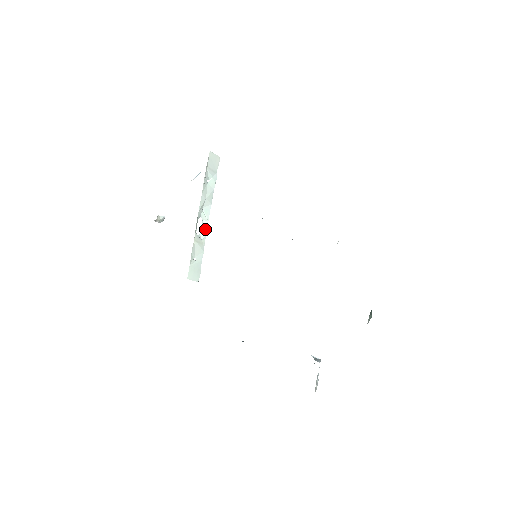
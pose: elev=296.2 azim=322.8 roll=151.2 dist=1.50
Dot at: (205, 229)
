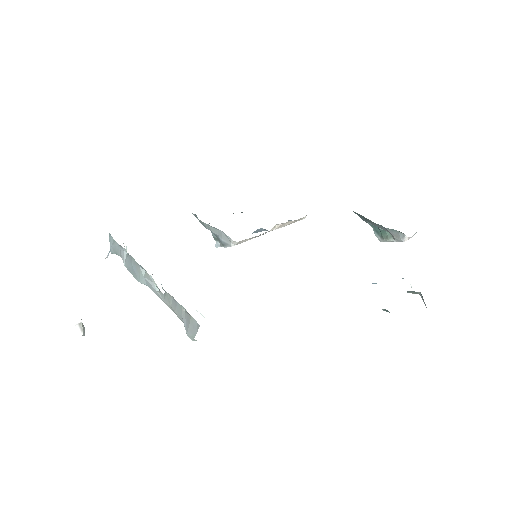
Dot at: occluded
